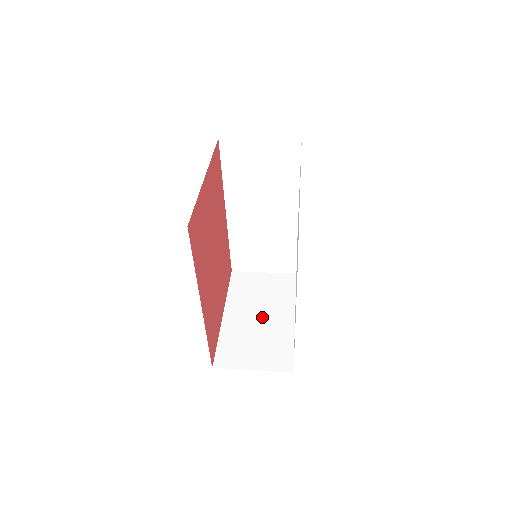
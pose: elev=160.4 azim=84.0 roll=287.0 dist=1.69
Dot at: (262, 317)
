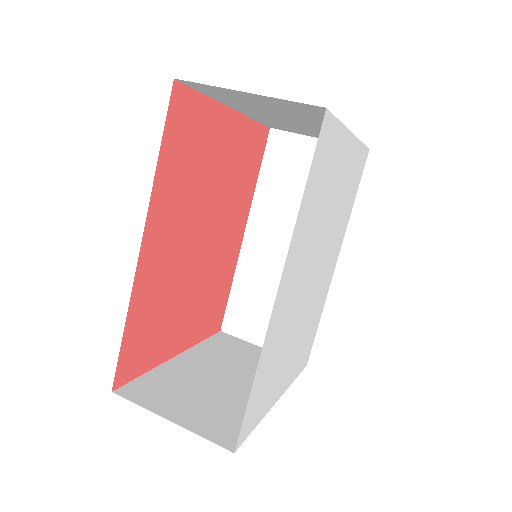
Dot at: (229, 379)
